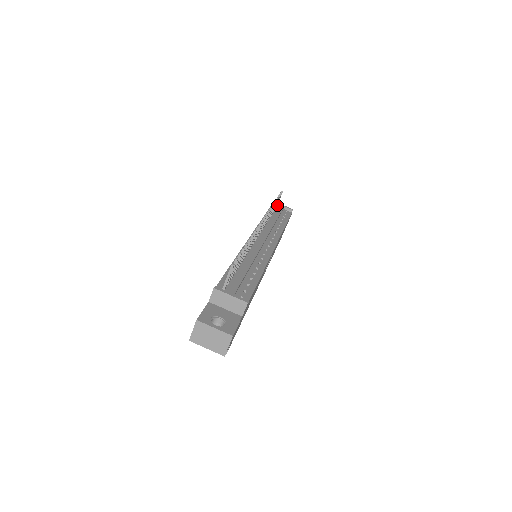
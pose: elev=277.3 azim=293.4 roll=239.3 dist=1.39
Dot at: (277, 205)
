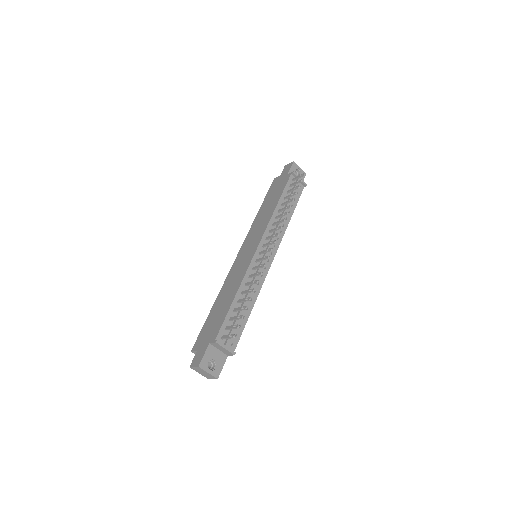
Dot at: (295, 176)
